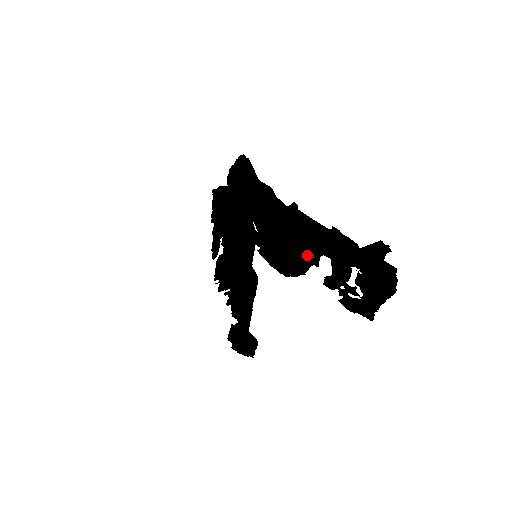
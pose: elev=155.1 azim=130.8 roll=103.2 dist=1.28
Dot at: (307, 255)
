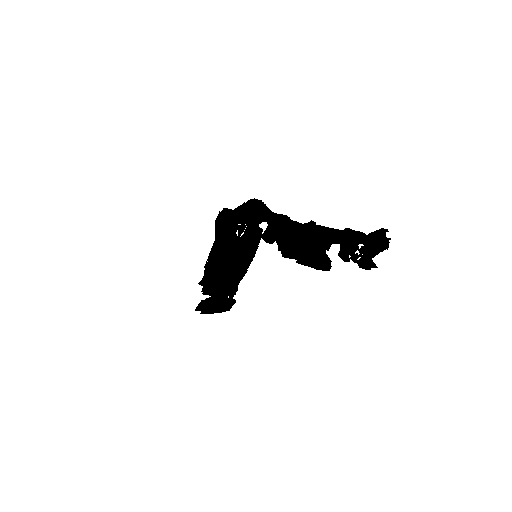
Dot at: (319, 246)
